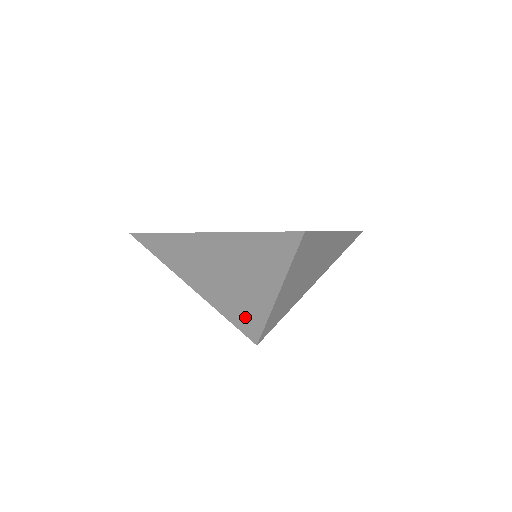
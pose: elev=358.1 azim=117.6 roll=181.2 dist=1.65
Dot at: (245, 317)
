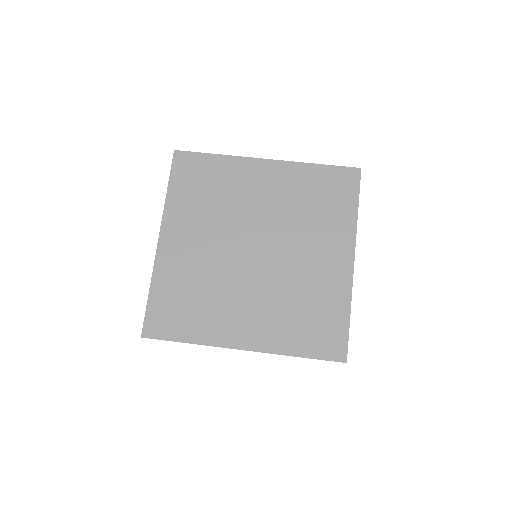
Dot at: occluded
